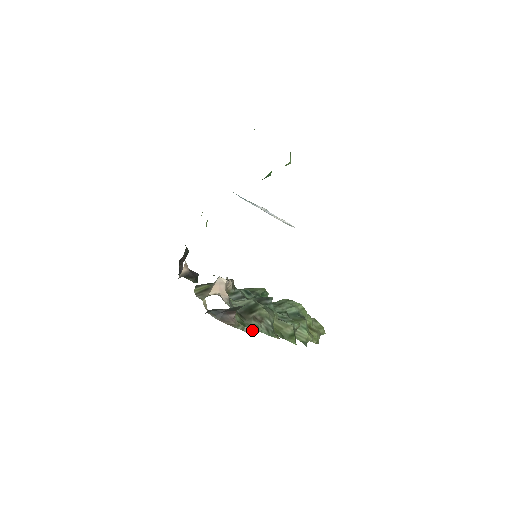
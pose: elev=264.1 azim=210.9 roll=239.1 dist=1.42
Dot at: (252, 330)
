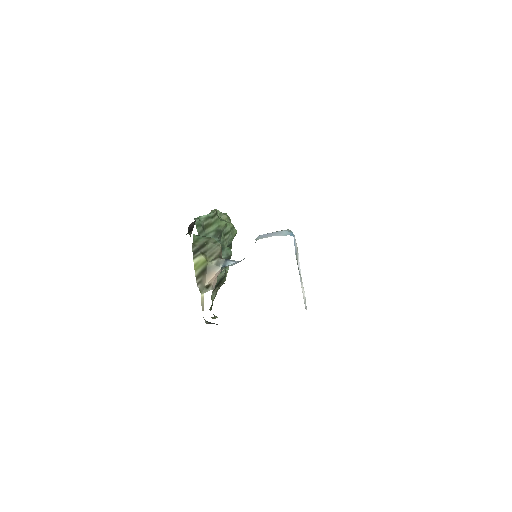
Dot at: occluded
